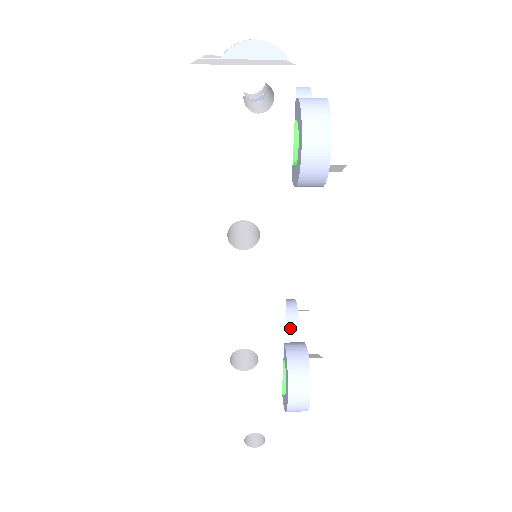
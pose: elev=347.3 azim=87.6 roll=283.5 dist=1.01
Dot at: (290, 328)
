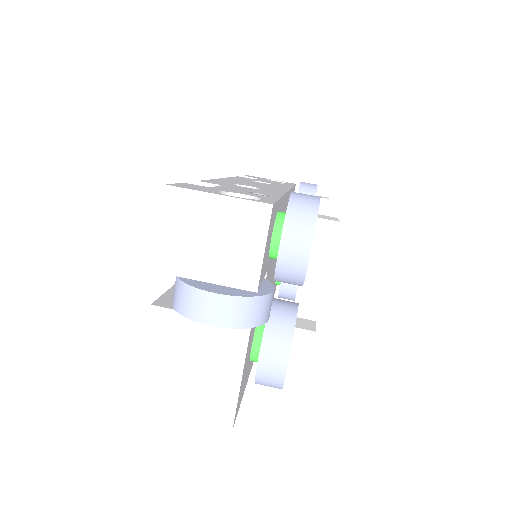
Dot at: occluded
